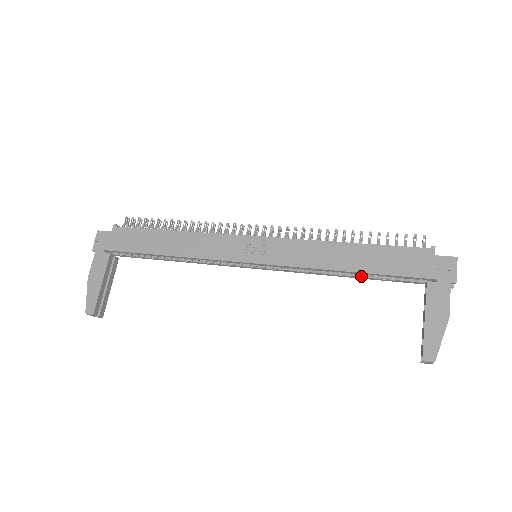
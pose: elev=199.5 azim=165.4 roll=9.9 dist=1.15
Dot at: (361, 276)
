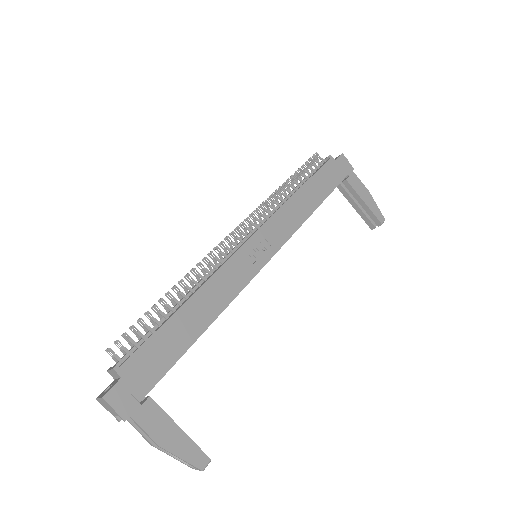
Dot at: occluded
